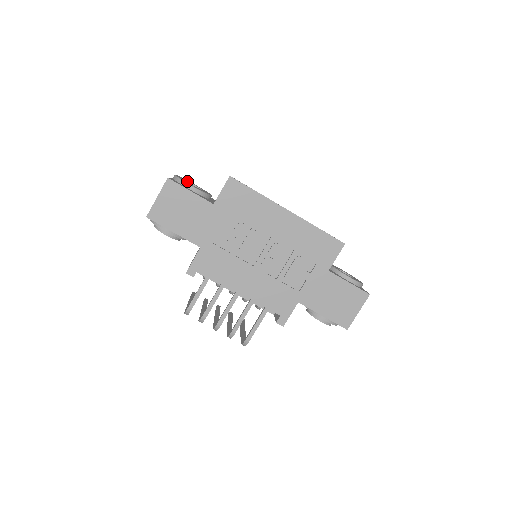
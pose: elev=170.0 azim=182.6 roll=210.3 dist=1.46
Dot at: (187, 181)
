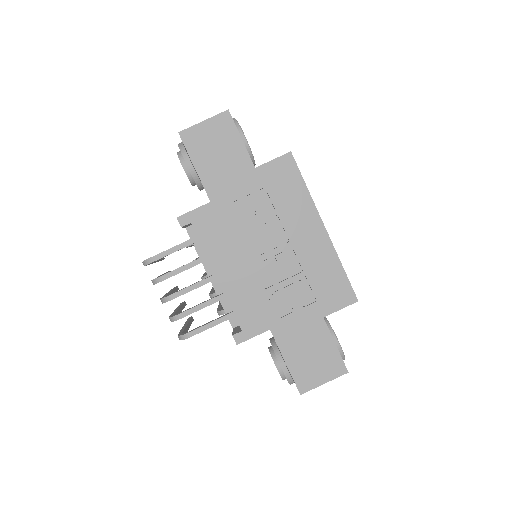
Dot at: occluded
